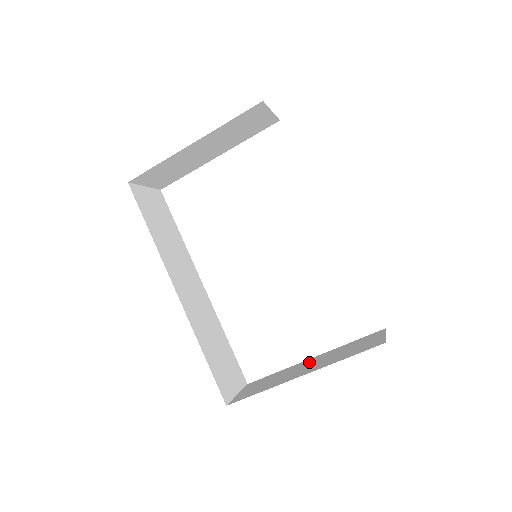
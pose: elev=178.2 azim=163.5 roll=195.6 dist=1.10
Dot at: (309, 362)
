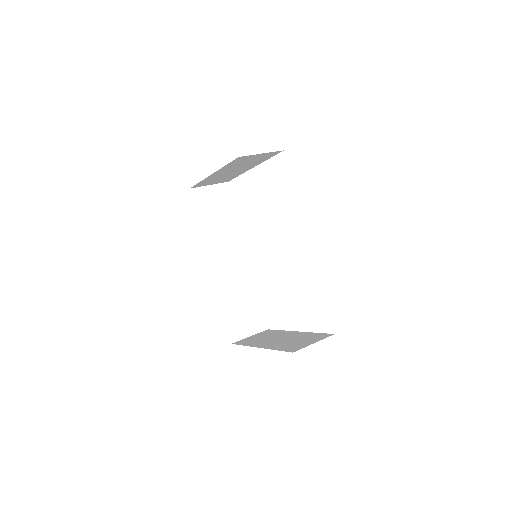
Dot at: (287, 335)
